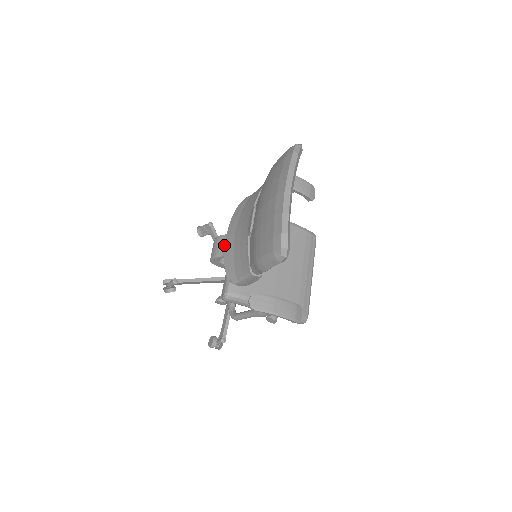
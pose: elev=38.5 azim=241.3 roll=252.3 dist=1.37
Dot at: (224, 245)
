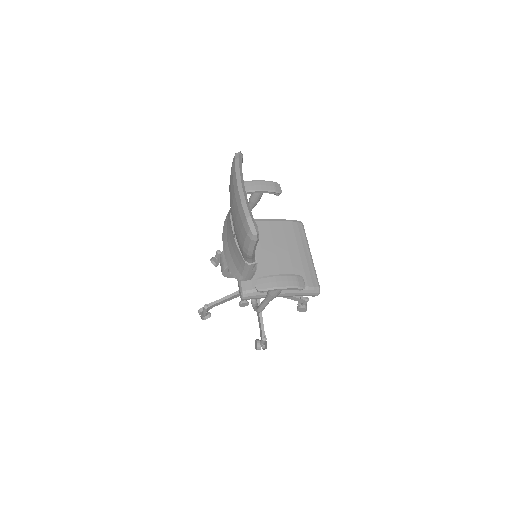
Dot at: occluded
